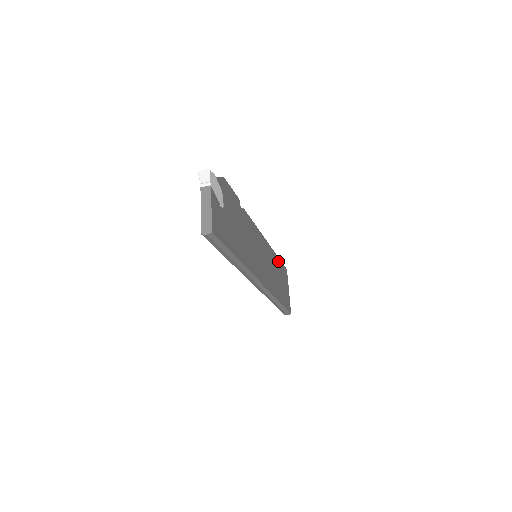
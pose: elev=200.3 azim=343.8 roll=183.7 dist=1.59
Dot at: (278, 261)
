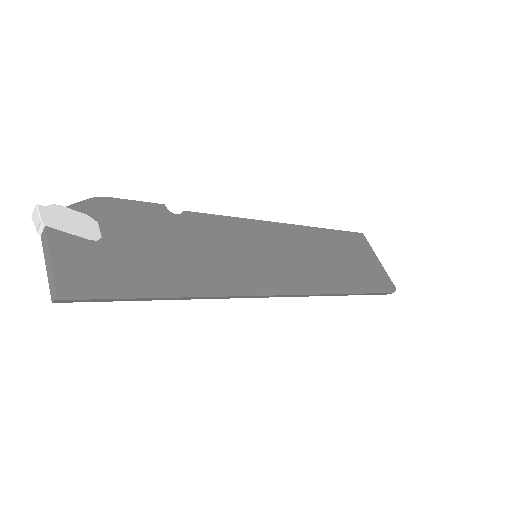
Dot at: (329, 234)
